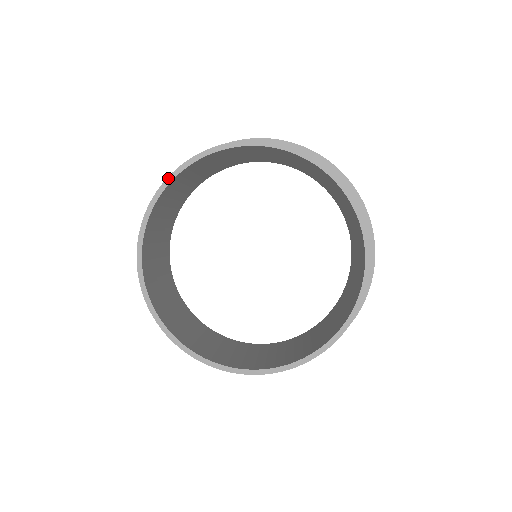
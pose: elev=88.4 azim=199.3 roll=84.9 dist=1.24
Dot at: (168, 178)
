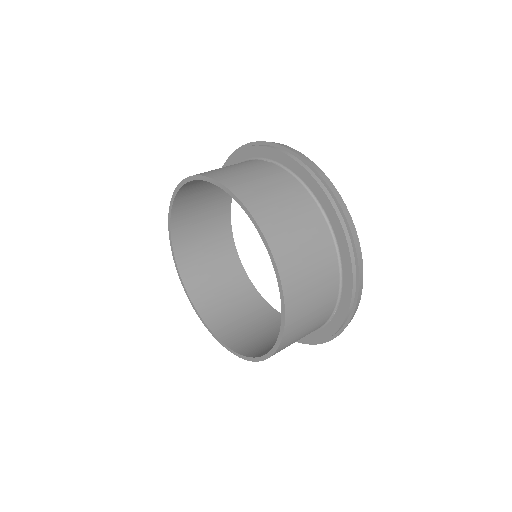
Dot at: (170, 205)
